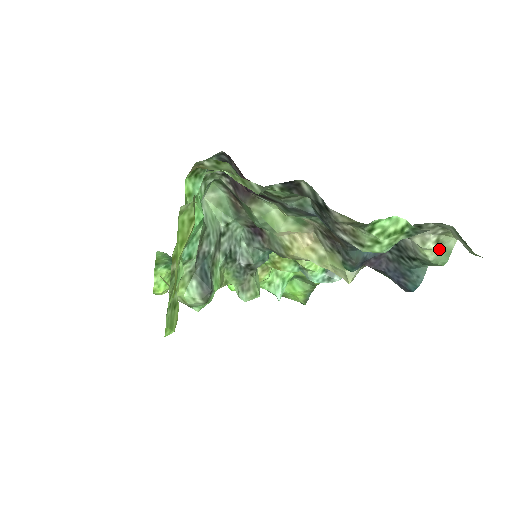
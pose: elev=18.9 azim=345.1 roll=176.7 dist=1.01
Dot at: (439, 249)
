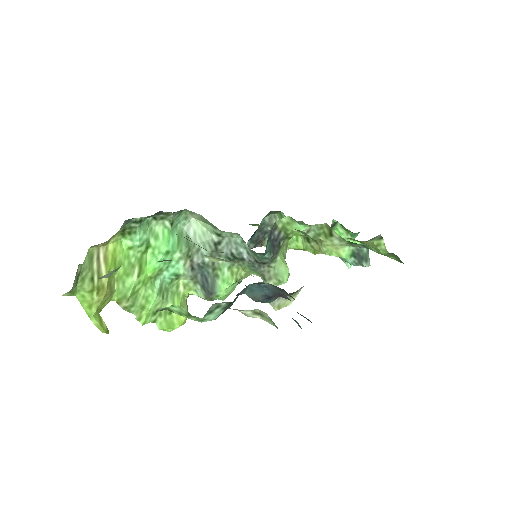
Dot at: (266, 319)
